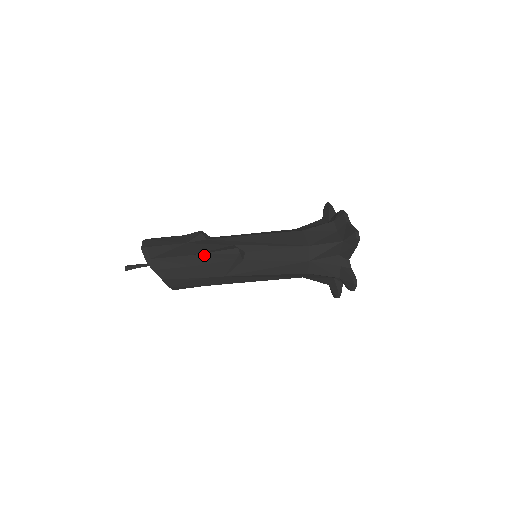
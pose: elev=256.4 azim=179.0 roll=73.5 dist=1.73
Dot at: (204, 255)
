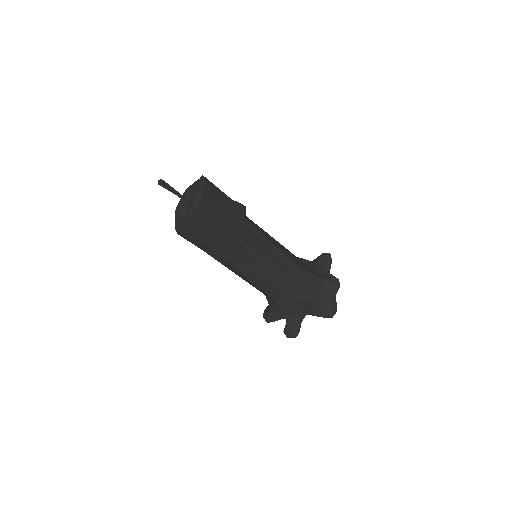
Dot at: (234, 238)
